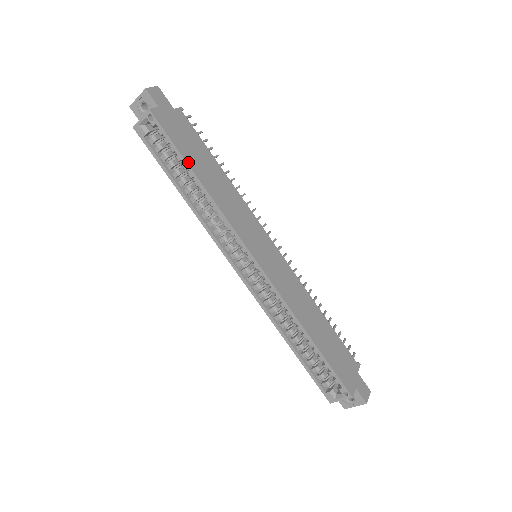
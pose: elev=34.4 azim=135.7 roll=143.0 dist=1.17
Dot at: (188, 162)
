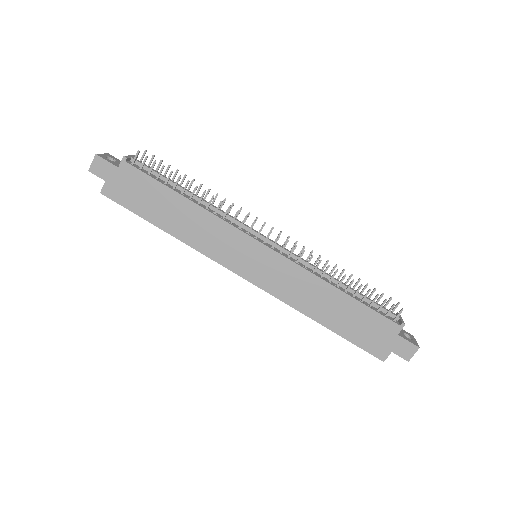
Dot at: (150, 221)
